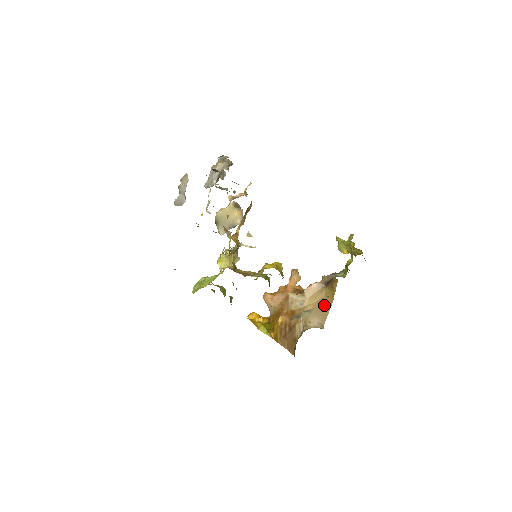
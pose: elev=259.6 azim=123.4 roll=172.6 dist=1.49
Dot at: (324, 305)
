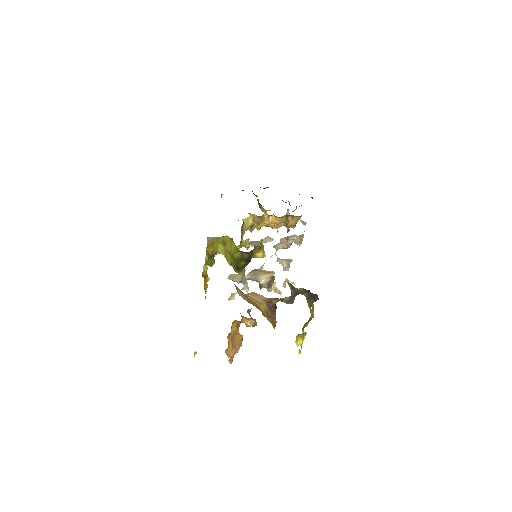
Dot at: (252, 302)
